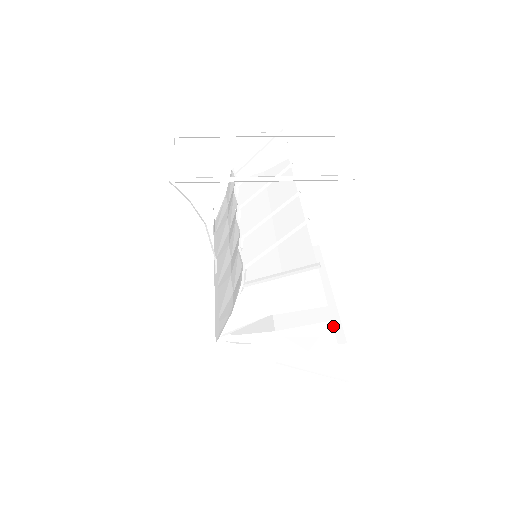
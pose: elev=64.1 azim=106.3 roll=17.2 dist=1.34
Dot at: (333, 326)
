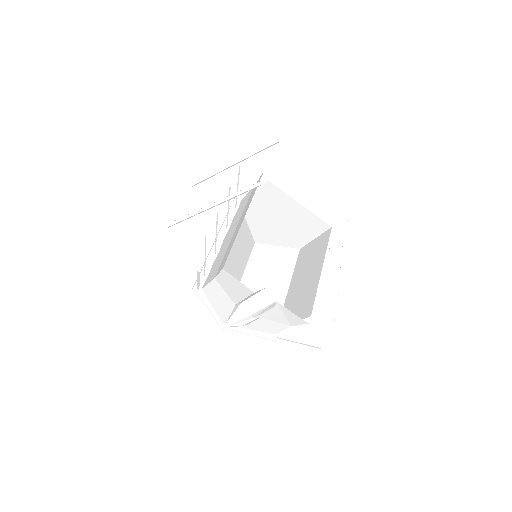
Dot at: (310, 302)
